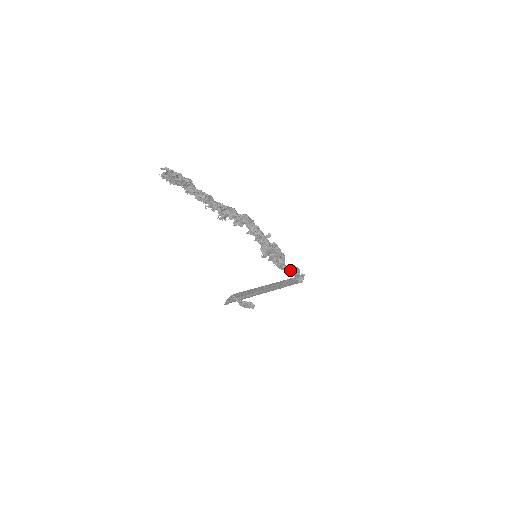
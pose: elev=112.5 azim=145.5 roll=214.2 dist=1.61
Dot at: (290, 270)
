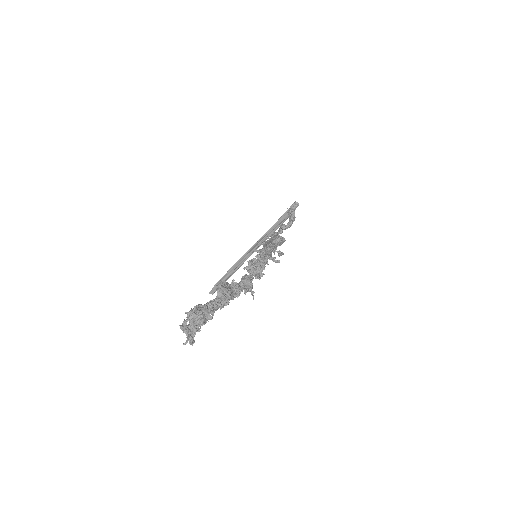
Dot at: (285, 228)
